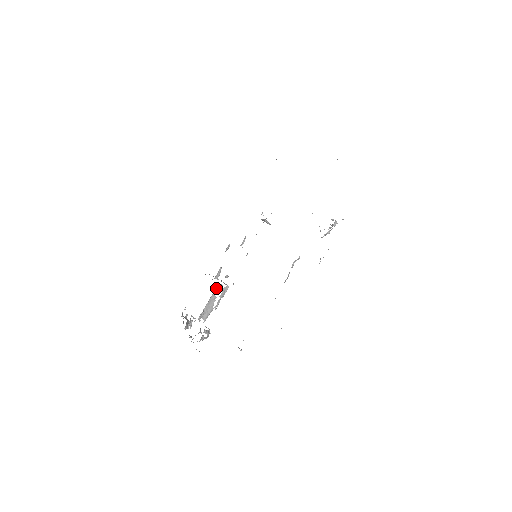
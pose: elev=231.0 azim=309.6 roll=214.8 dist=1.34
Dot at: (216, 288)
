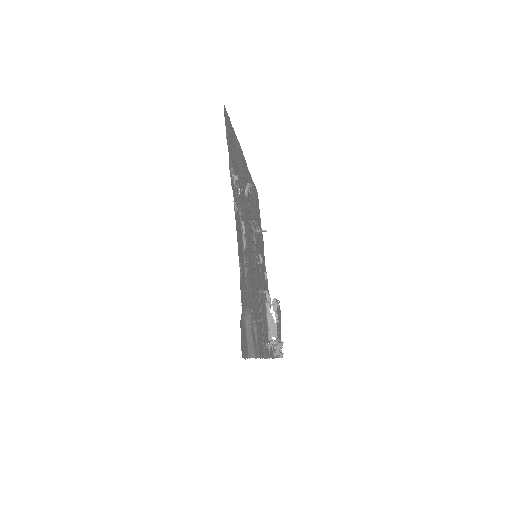
Dot at: (266, 307)
